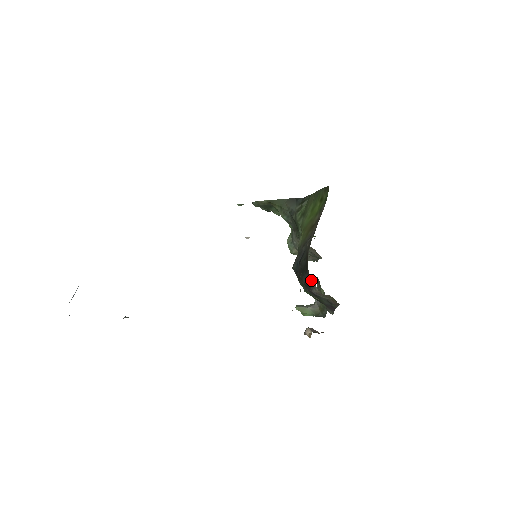
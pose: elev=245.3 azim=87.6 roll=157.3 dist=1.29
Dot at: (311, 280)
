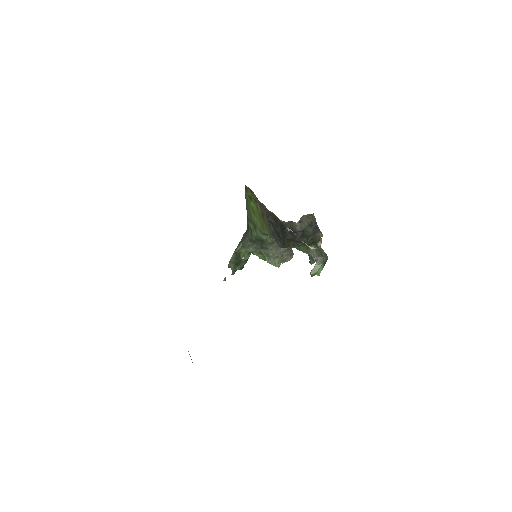
Dot at: (290, 225)
